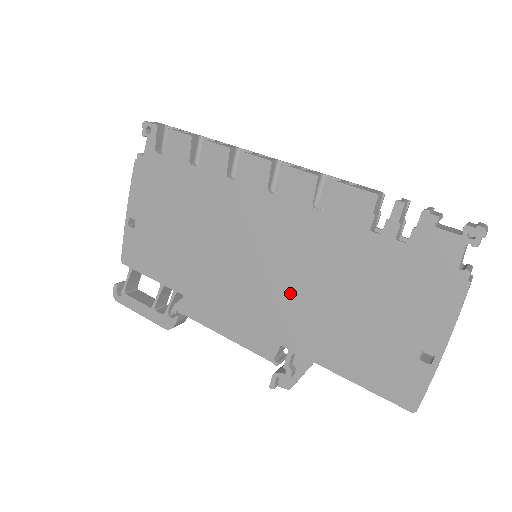
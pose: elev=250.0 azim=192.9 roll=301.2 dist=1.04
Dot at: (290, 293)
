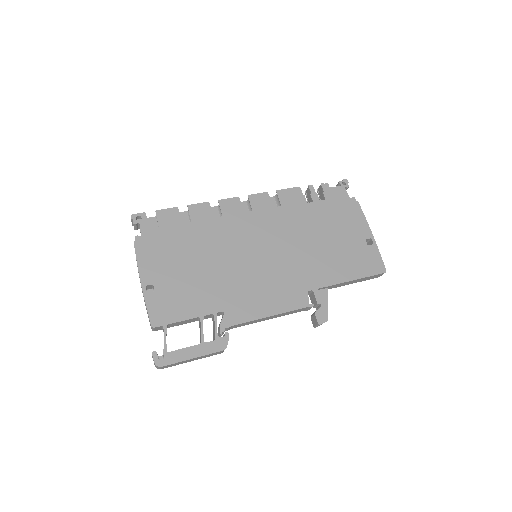
Dot at: (292, 257)
